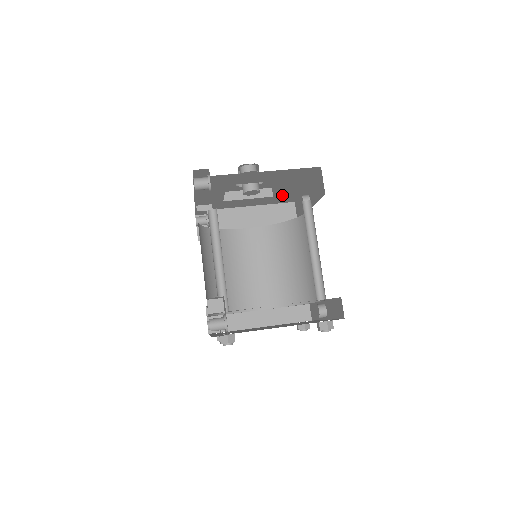
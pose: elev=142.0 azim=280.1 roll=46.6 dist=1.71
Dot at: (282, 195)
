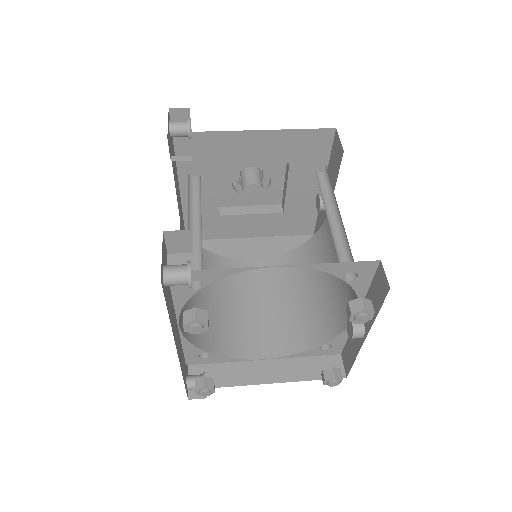
Dot at: (295, 211)
